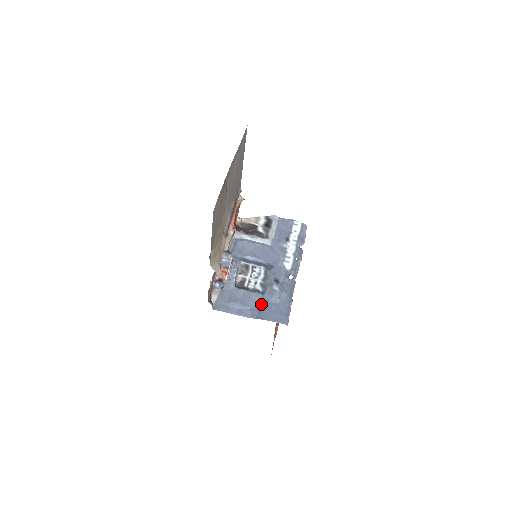
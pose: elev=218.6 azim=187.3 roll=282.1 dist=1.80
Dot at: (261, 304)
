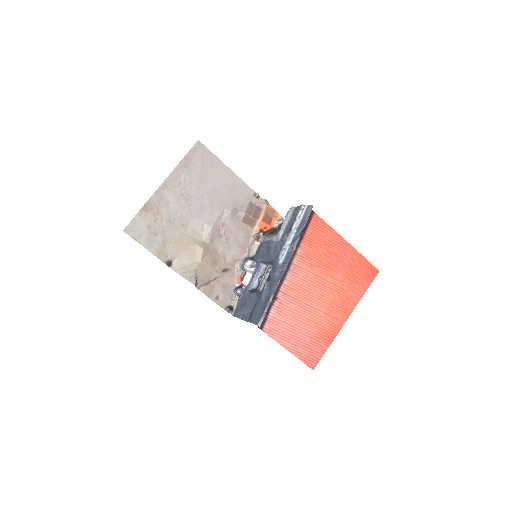
Dot at: (255, 305)
